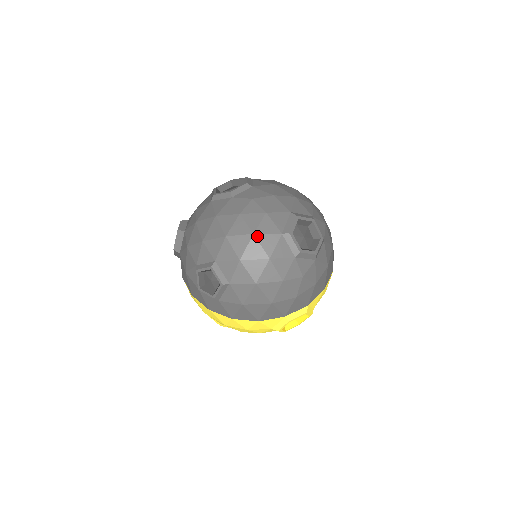
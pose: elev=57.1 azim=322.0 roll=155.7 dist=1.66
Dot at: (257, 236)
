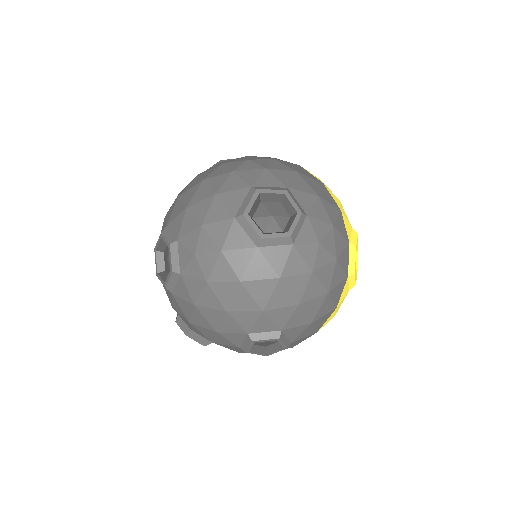
Dot at: (245, 279)
